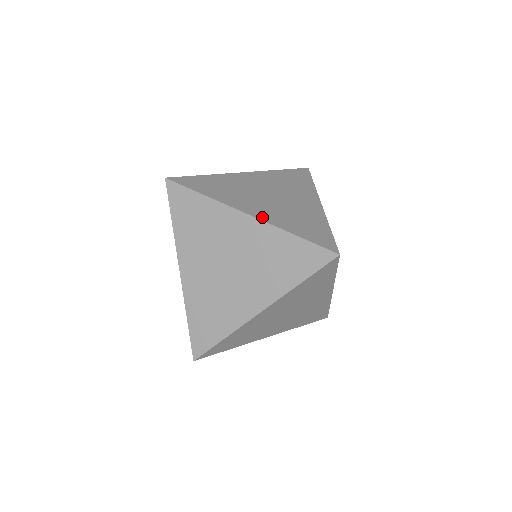
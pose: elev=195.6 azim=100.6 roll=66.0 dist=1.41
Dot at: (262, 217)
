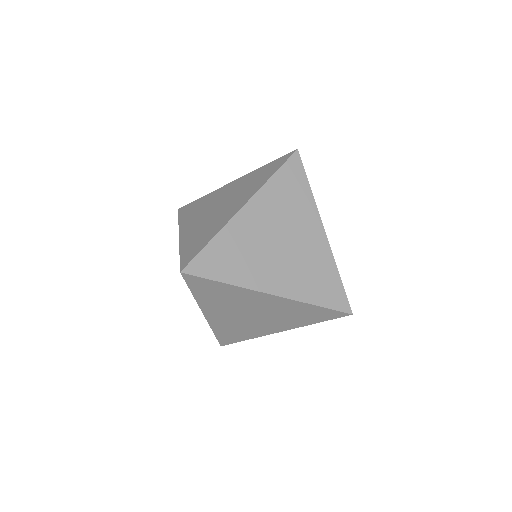
Dot at: occluded
